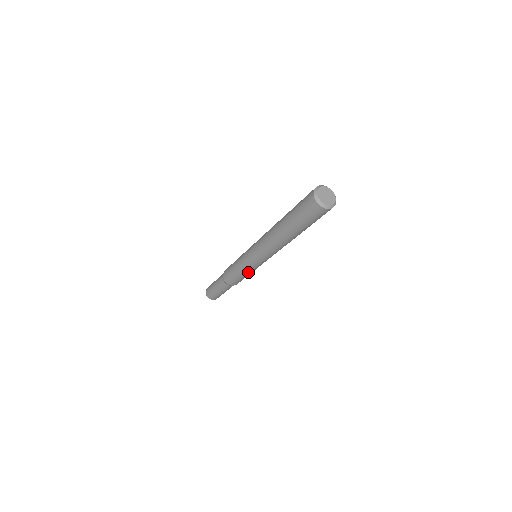
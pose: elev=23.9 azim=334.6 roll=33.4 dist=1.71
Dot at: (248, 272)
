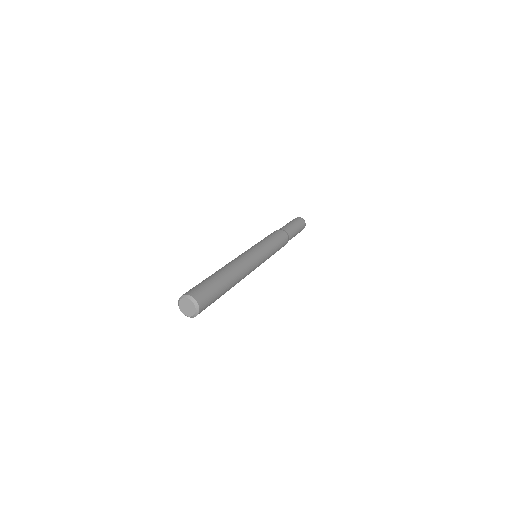
Dot at: occluded
